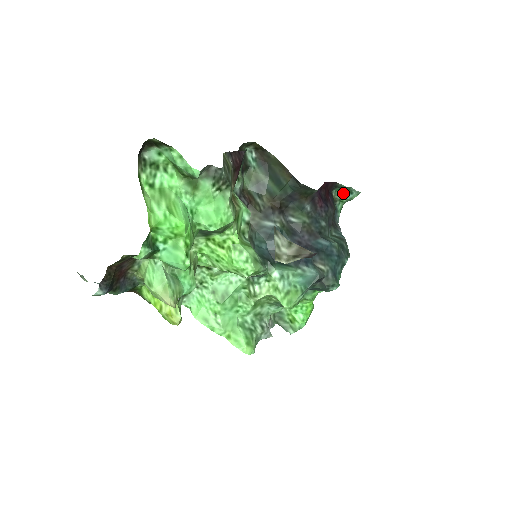
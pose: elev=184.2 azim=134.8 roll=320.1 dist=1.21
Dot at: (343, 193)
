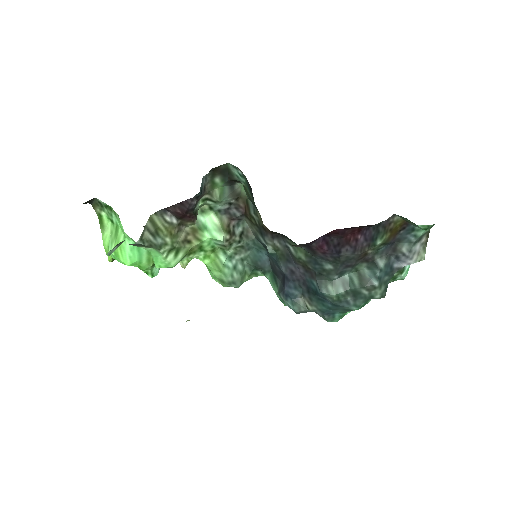
Dot at: occluded
